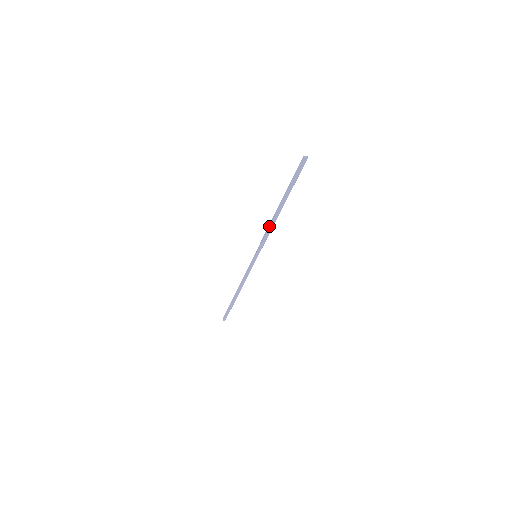
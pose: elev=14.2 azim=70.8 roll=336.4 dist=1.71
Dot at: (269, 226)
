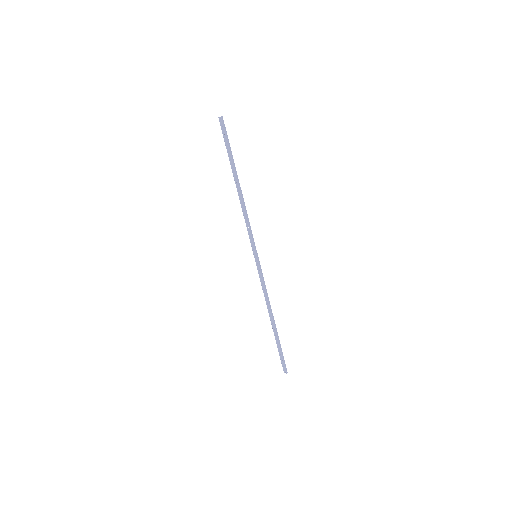
Dot at: (242, 210)
